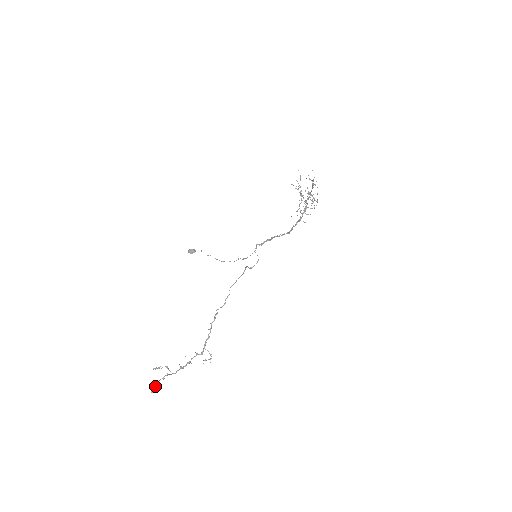
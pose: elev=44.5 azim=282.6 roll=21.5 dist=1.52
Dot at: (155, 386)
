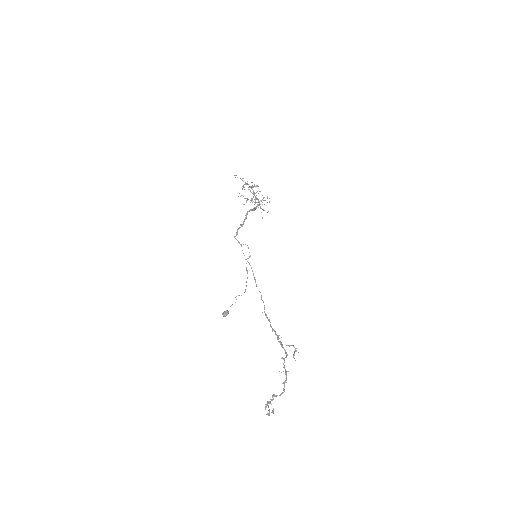
Dot at: occluded
